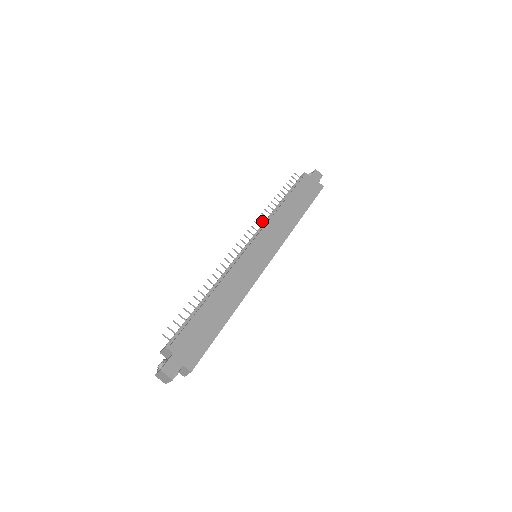
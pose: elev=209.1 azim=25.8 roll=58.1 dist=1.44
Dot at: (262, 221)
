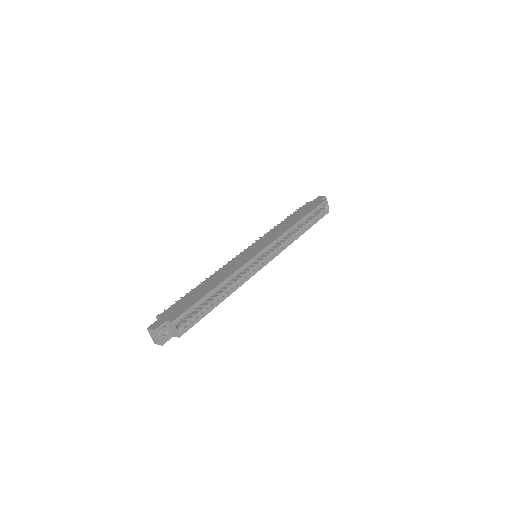
Dot at: occluded
